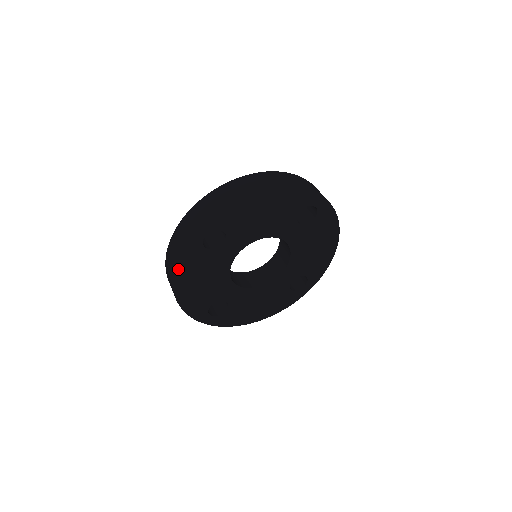
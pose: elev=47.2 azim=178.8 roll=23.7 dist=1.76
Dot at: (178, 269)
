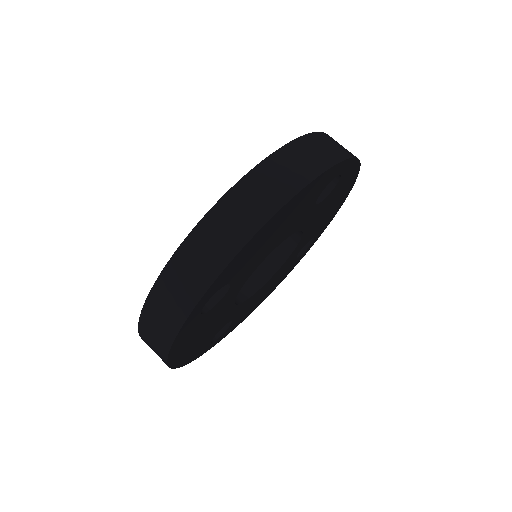
Dot at: (172, 353)
